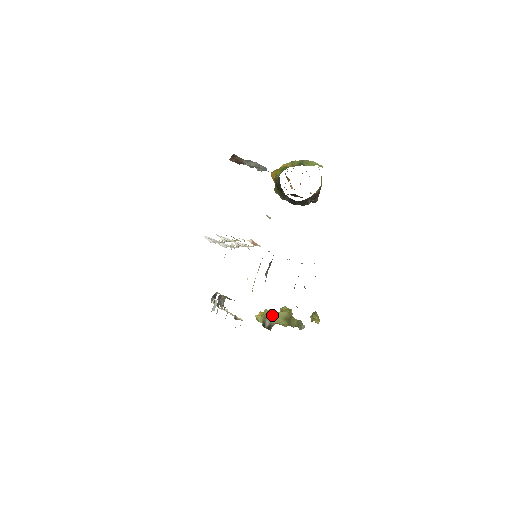
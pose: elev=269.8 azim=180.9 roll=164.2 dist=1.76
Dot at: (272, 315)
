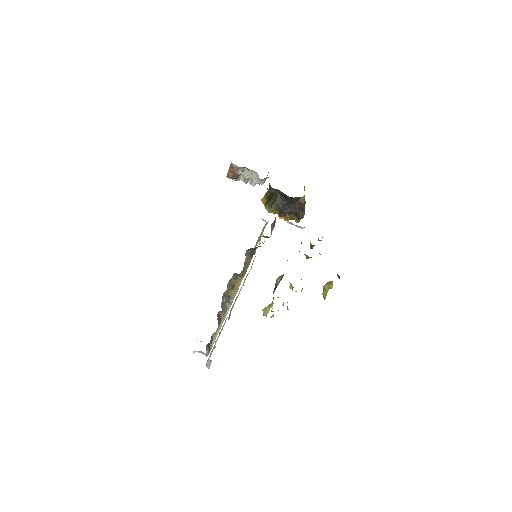
Dot at: occluded
